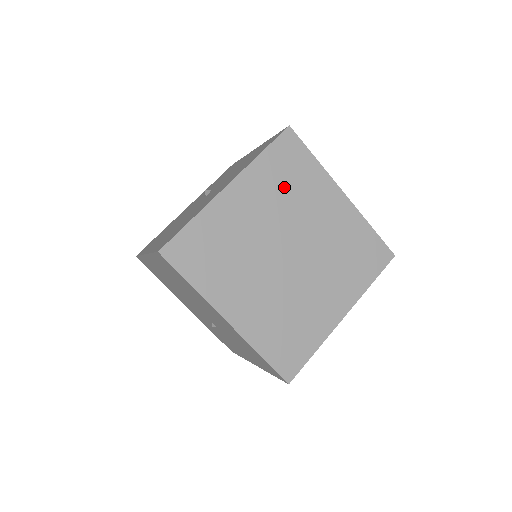
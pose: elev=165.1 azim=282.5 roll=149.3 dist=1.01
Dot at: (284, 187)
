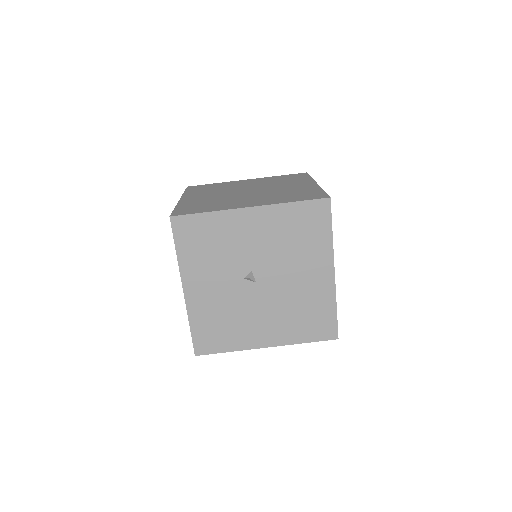
Dot at: (278, 181)
